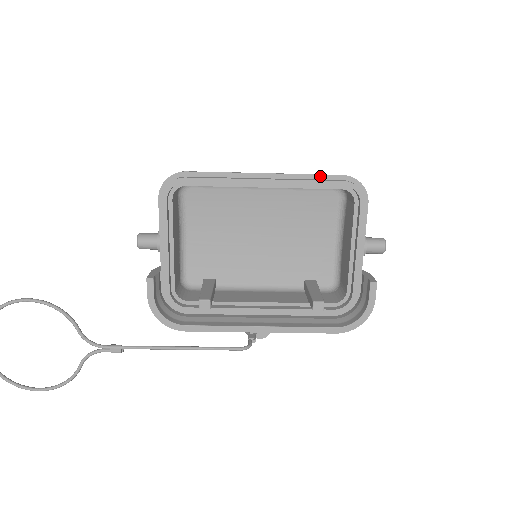
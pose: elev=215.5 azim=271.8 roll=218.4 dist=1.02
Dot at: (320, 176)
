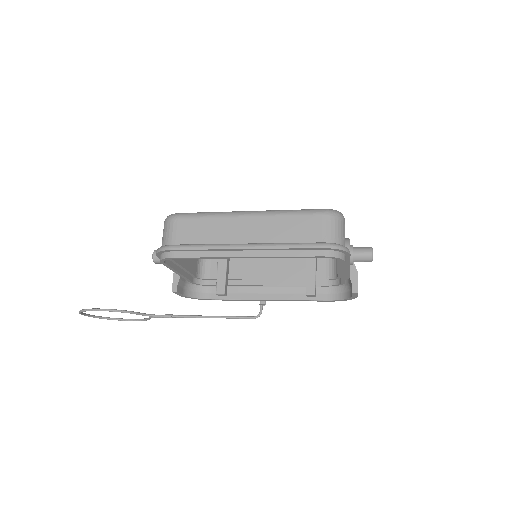
Dot at: (299, 249)
